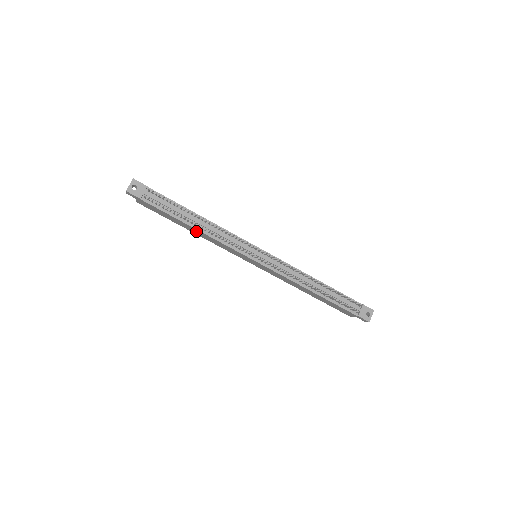
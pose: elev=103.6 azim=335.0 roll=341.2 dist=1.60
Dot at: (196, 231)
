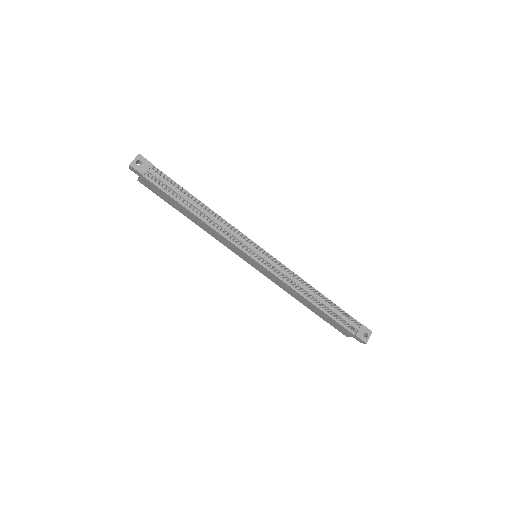
Dot at: (197, 220)
